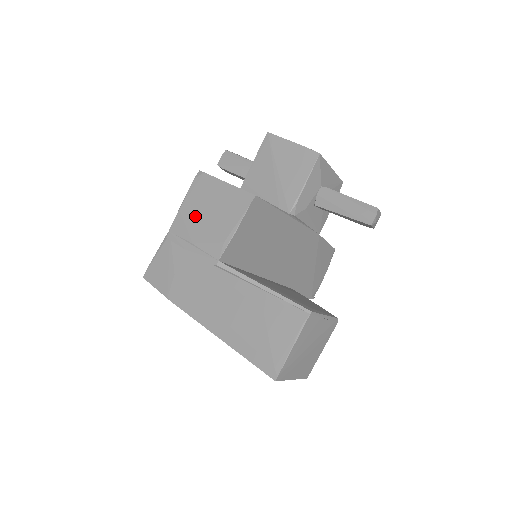
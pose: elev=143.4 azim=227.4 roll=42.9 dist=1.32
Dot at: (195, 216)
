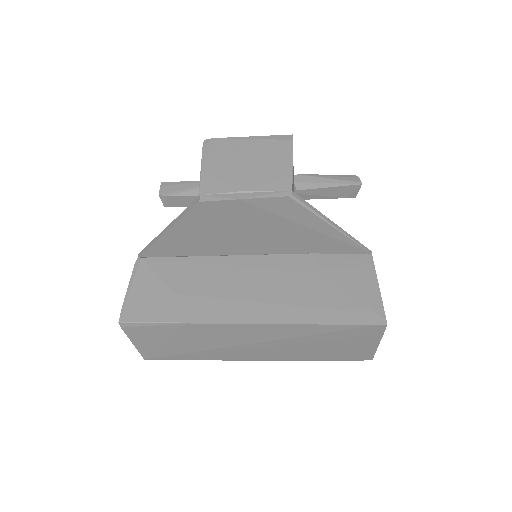
Dot at: (229, 170)
